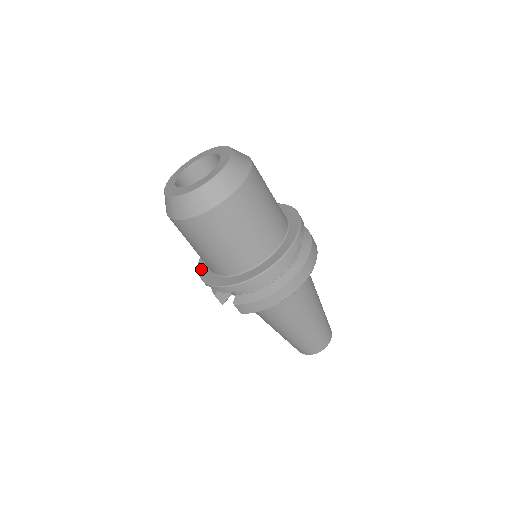
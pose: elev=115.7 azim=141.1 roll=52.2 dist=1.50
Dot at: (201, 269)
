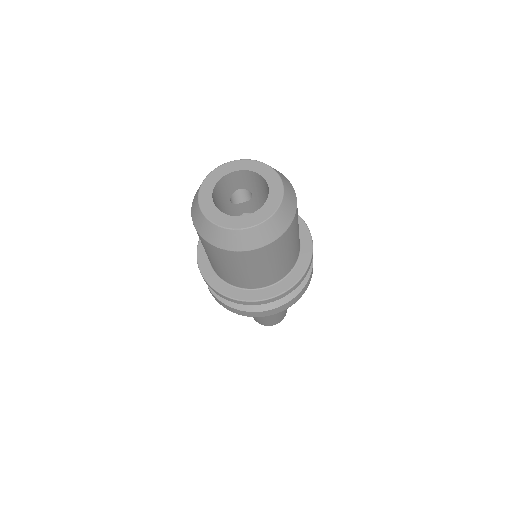
Dot at: occluded
